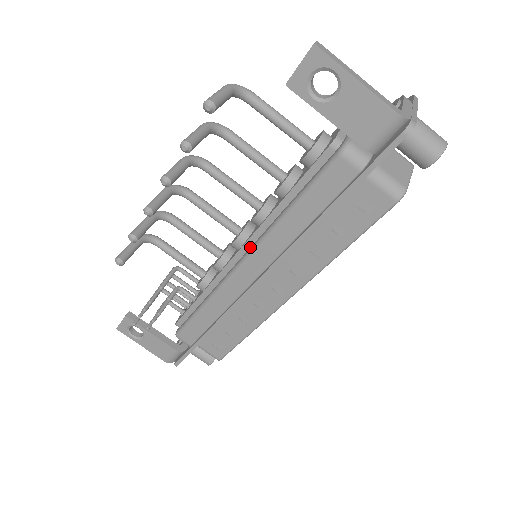
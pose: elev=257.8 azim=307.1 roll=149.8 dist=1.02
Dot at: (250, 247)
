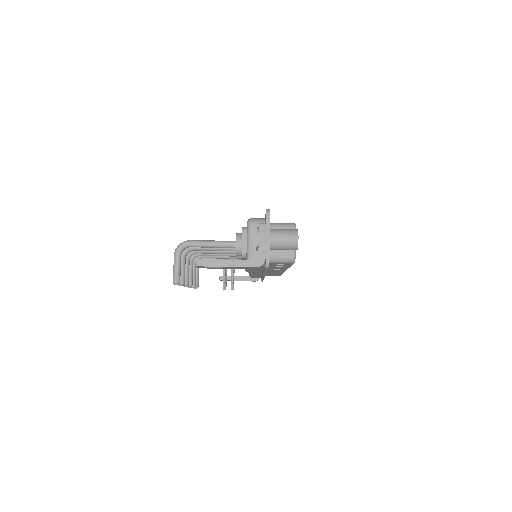
Dot at: occluded
